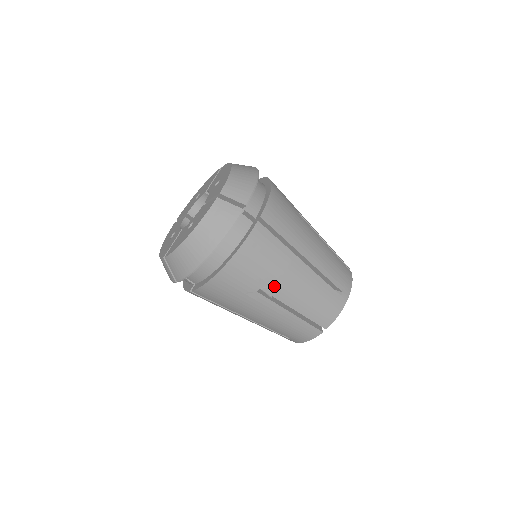
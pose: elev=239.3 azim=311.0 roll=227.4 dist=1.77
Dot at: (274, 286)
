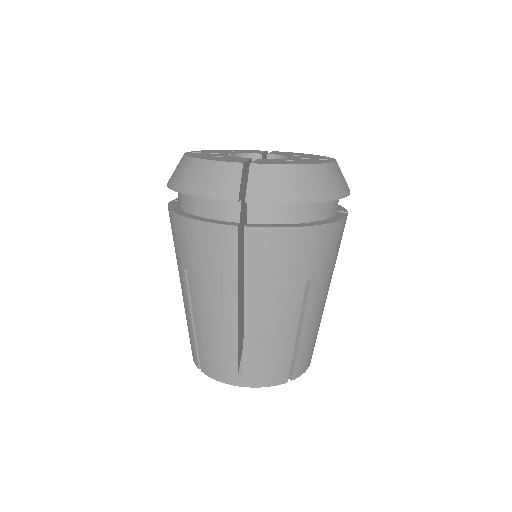
Dot at: (196, 285)
